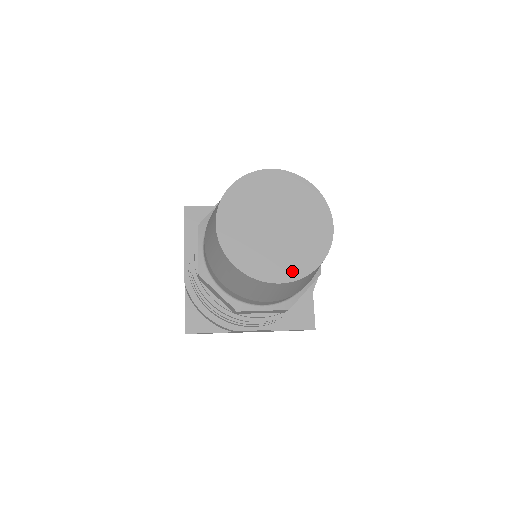
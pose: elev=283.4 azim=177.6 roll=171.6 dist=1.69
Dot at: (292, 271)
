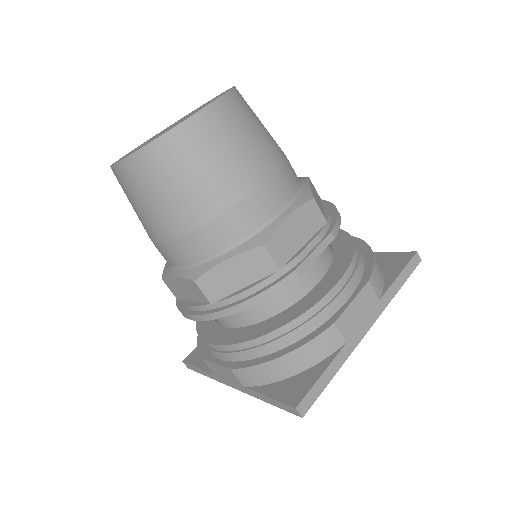
Dot at: occluded
